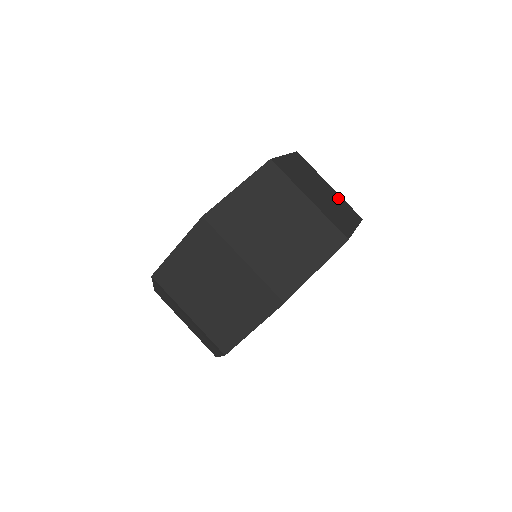
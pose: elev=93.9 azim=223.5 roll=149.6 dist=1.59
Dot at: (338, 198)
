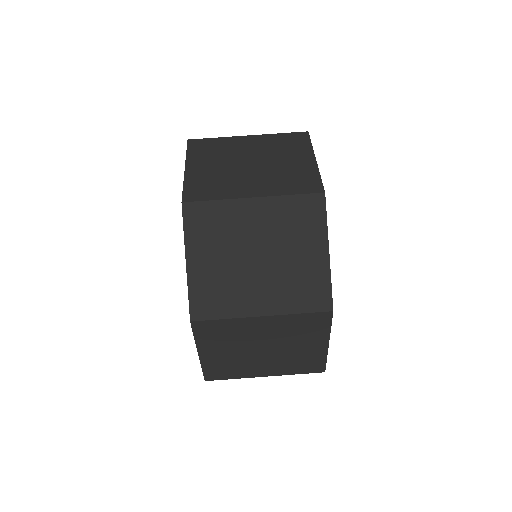
Dot at: occluded
